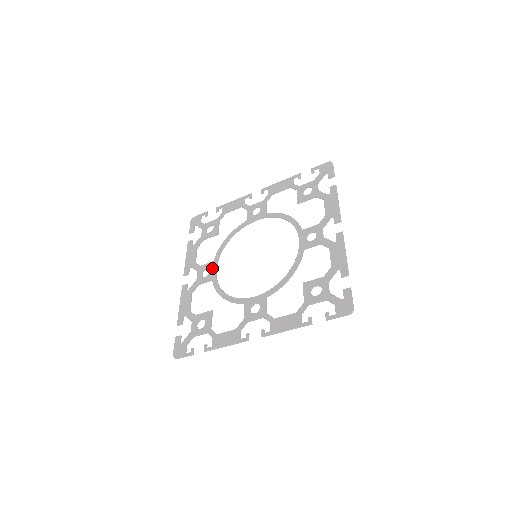
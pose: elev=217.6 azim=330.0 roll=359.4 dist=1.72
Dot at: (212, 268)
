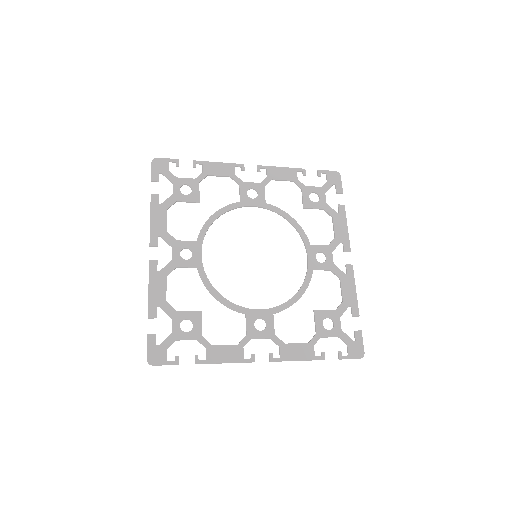
Dot at: (196, 251)
